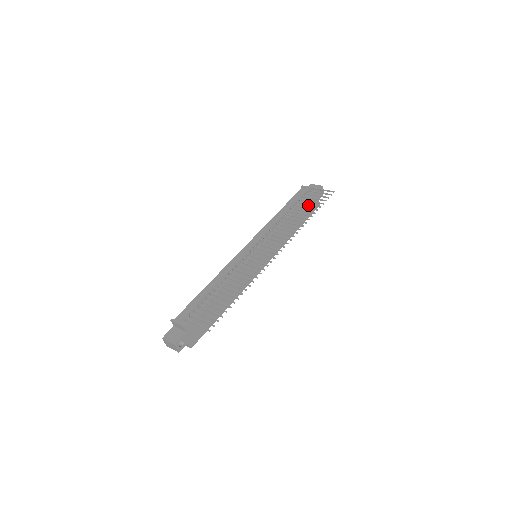
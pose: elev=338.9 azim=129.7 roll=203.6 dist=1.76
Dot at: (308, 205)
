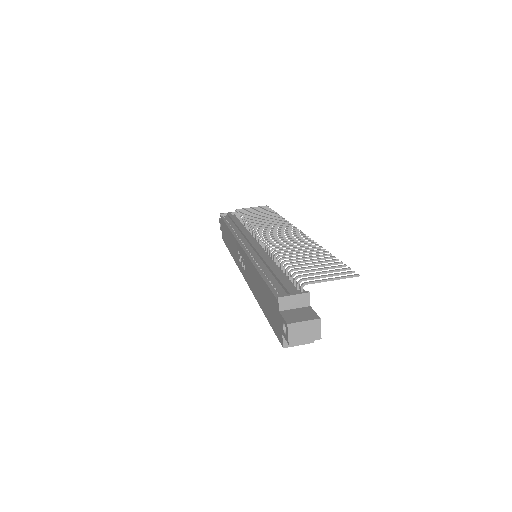
Dot at: occluded
